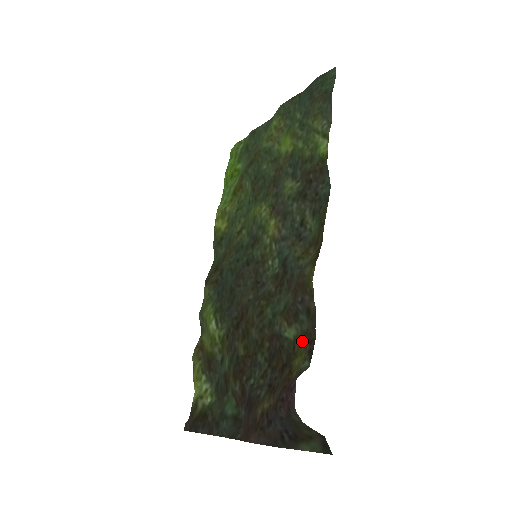
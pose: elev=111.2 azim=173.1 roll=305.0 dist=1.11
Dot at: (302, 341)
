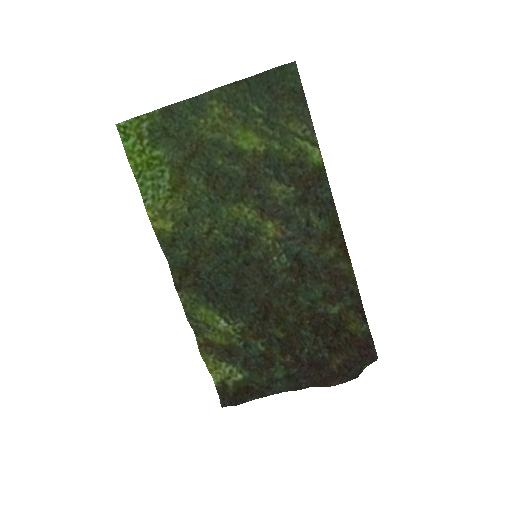
Dot at: (349, 312)
